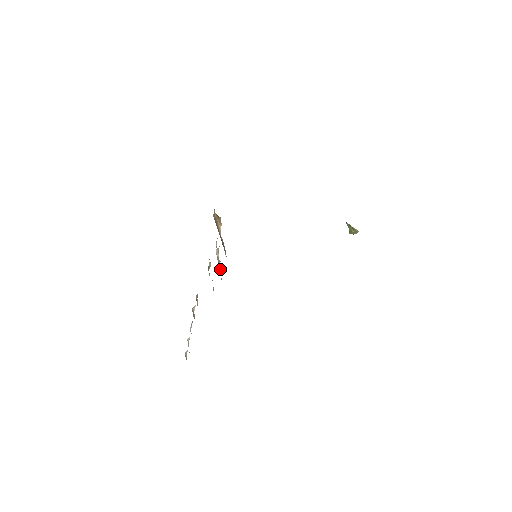
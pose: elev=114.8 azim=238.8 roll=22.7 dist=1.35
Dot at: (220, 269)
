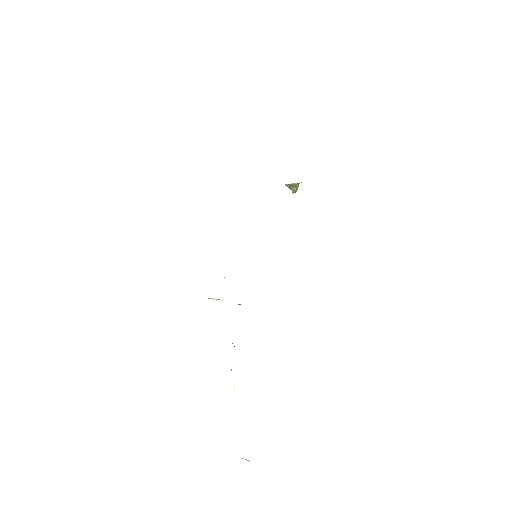
Dot at: occluded
